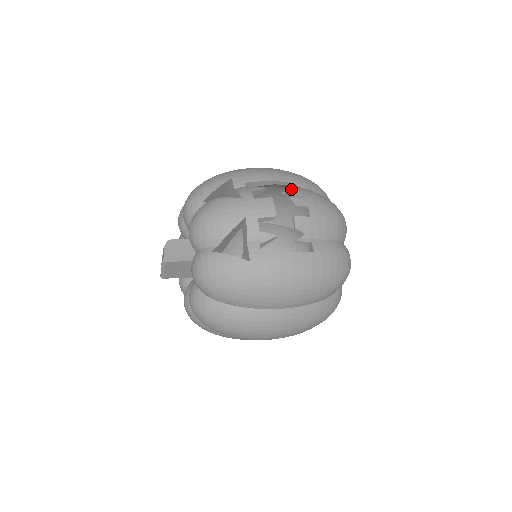
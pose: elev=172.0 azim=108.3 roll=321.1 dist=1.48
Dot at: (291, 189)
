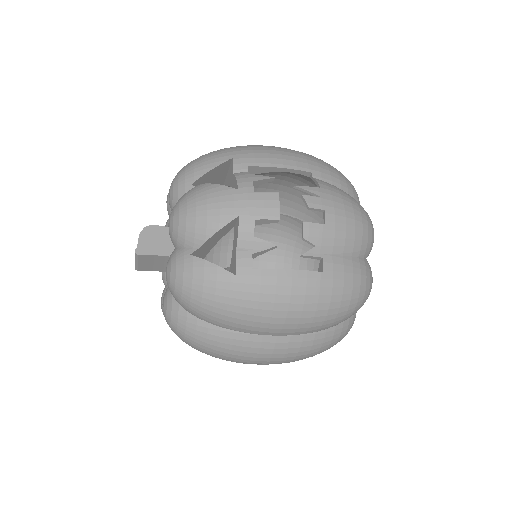
Dot at: (310, 179)
